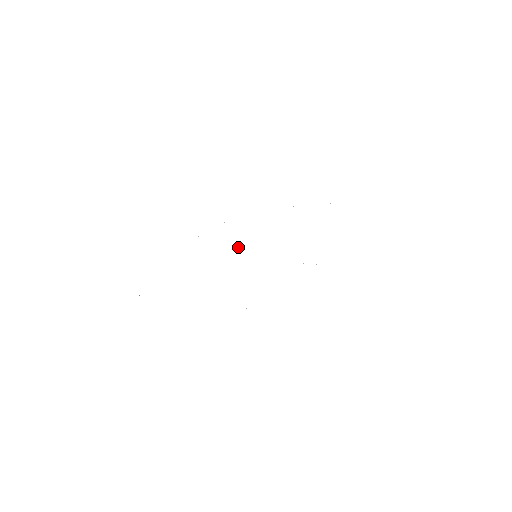
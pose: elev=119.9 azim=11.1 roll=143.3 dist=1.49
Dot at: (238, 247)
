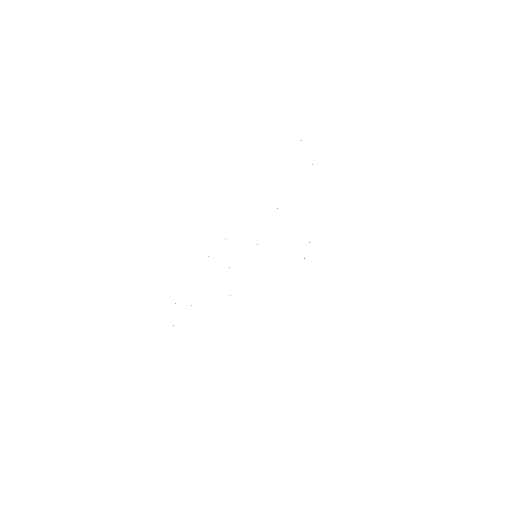
Dot at: occluded
